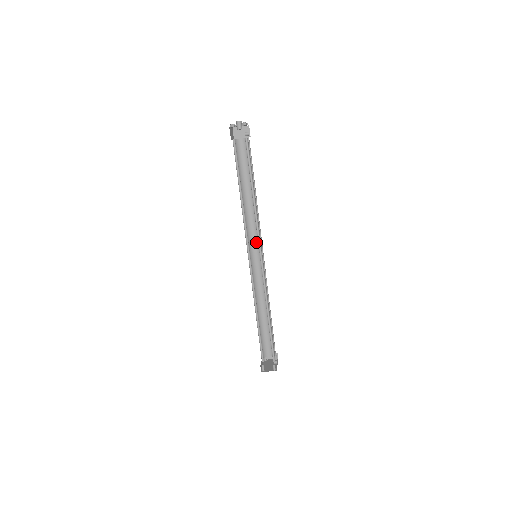
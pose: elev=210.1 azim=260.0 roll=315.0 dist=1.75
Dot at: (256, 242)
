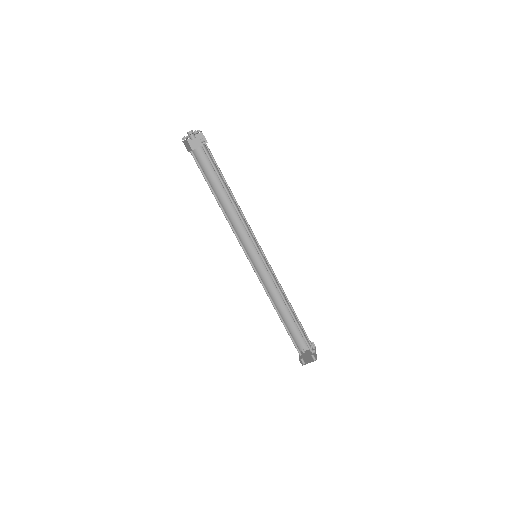
Dot at: (251, 242)
